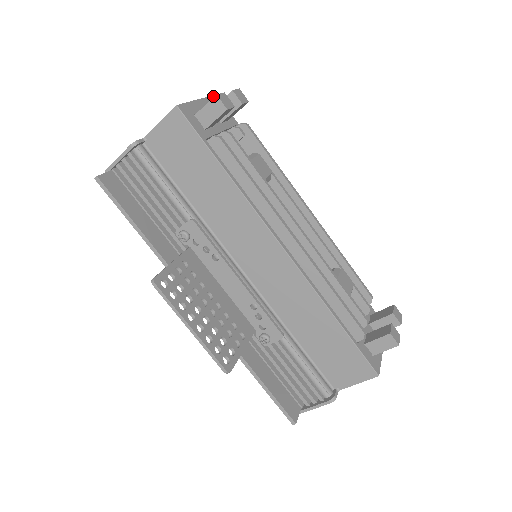
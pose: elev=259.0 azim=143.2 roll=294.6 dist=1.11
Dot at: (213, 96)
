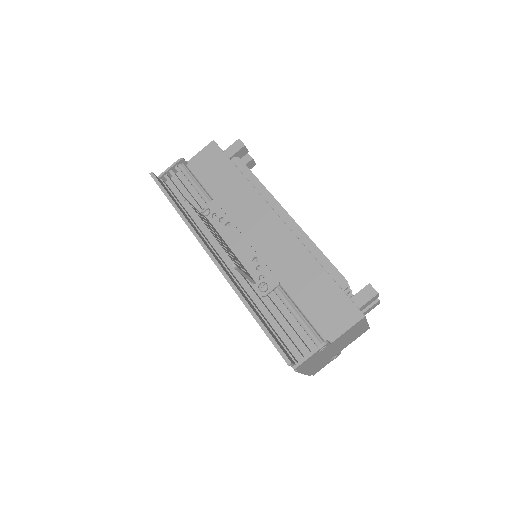
Dot at: occluded
